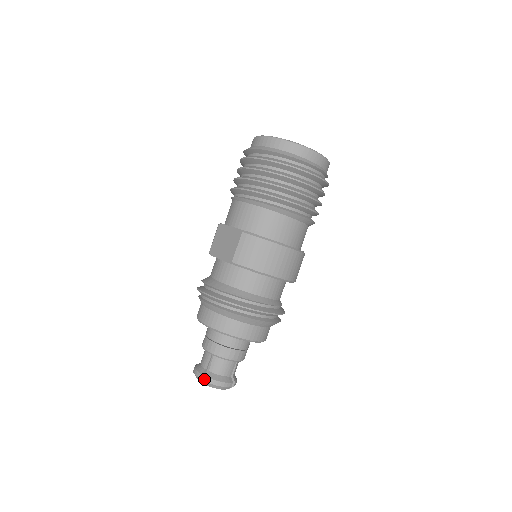
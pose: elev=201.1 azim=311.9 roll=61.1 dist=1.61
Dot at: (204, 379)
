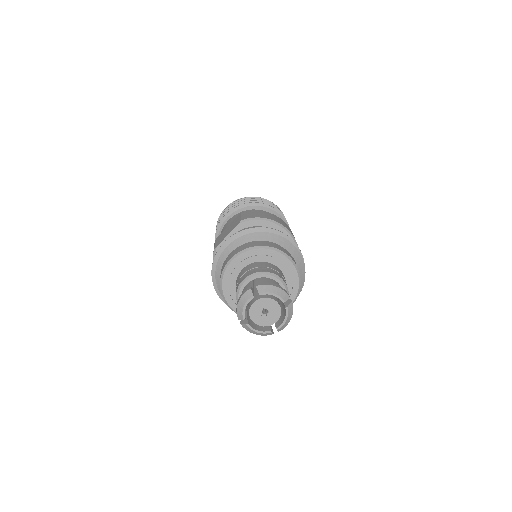
Dot at: (256, 285)
